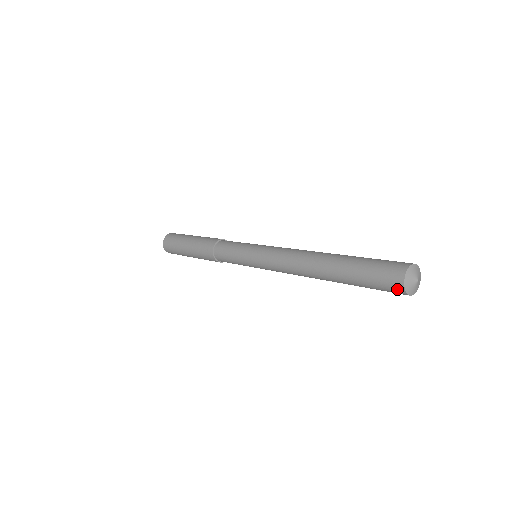
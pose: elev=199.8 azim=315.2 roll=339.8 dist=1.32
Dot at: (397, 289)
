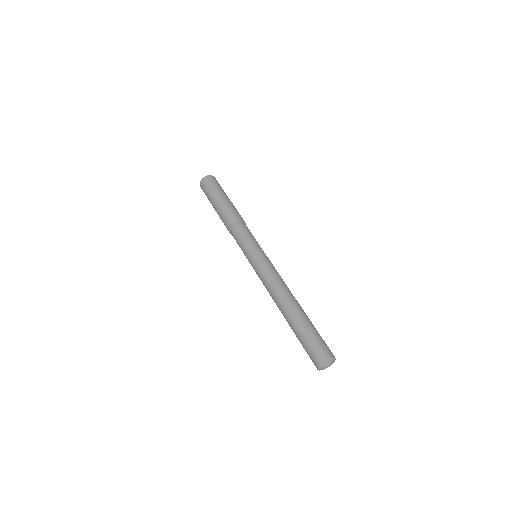
Dot at: occluded
